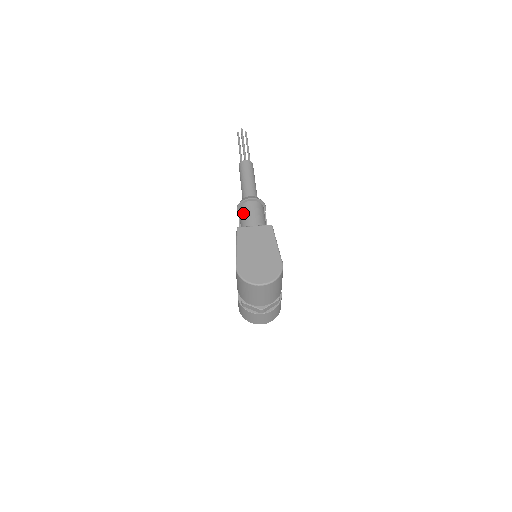
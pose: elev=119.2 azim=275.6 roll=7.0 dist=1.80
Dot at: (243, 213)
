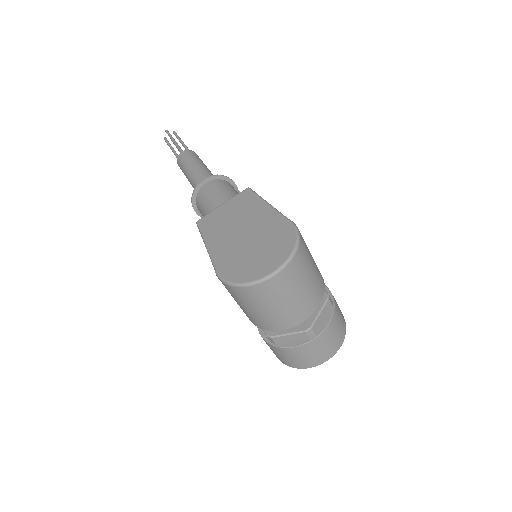
Dot at: (202, 205)
